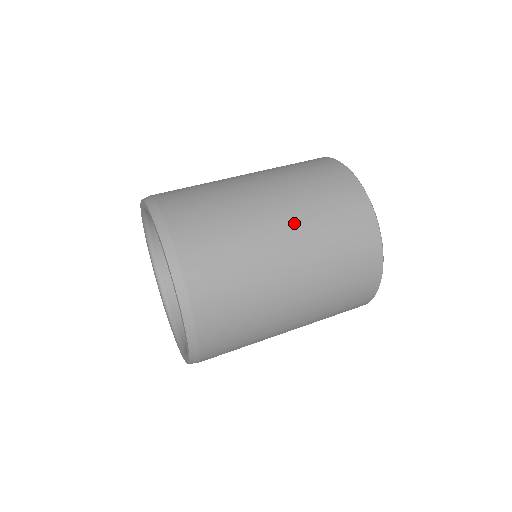
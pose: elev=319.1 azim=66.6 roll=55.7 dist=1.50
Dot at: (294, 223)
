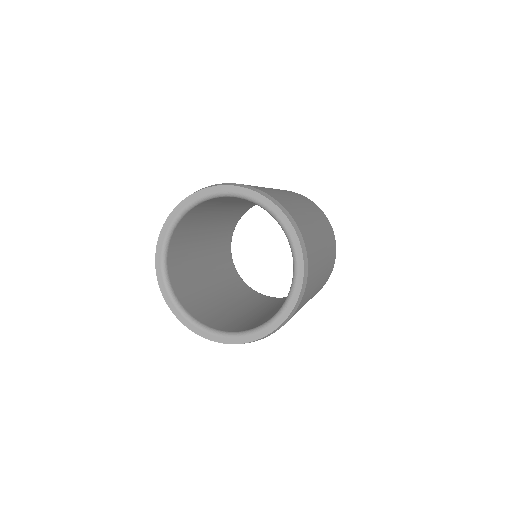
Dot at: (326, 252)
